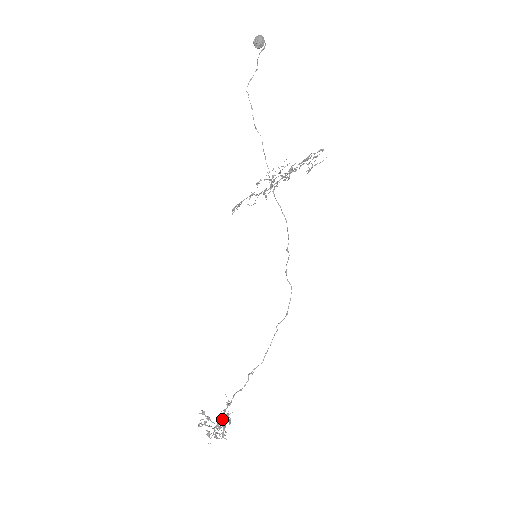
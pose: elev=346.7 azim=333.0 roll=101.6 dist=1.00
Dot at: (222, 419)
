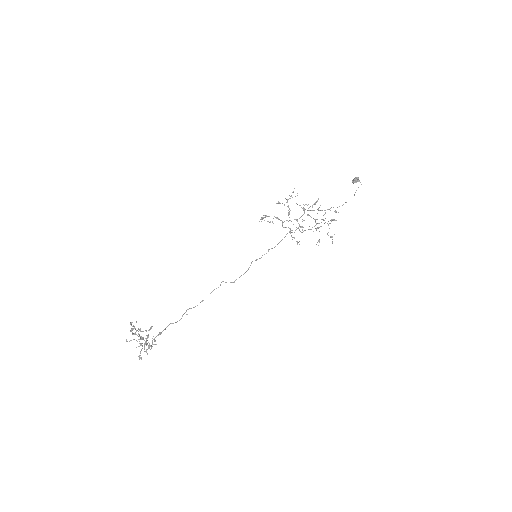
Dot at: (149, 348)
